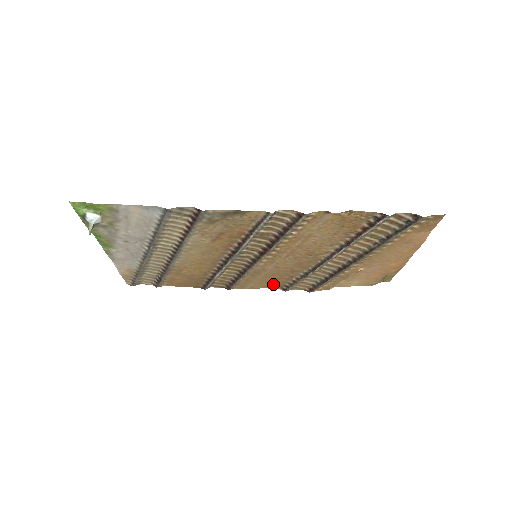
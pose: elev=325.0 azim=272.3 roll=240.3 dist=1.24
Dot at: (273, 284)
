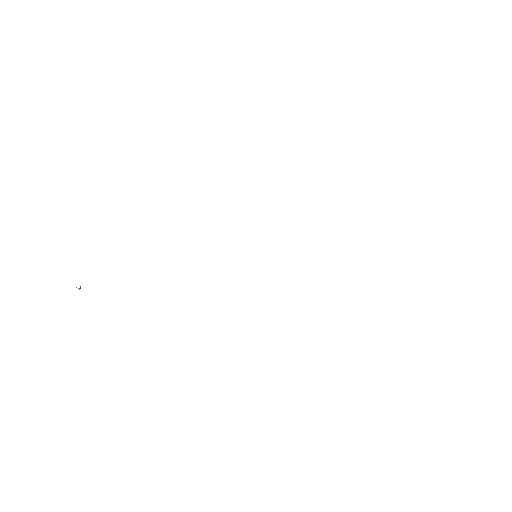
Dot at: occluded
